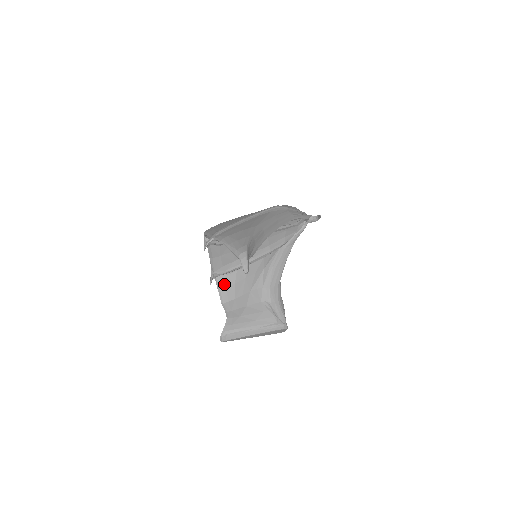
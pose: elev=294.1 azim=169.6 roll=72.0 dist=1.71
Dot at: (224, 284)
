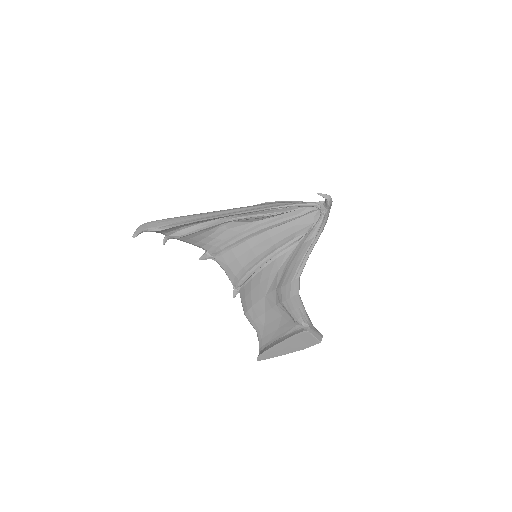
Dot at: (244, 294)
